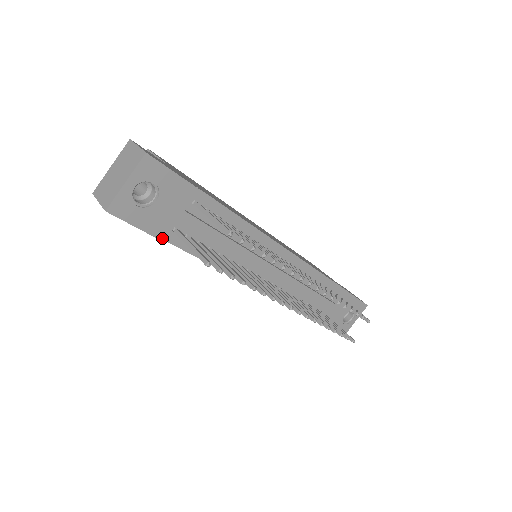
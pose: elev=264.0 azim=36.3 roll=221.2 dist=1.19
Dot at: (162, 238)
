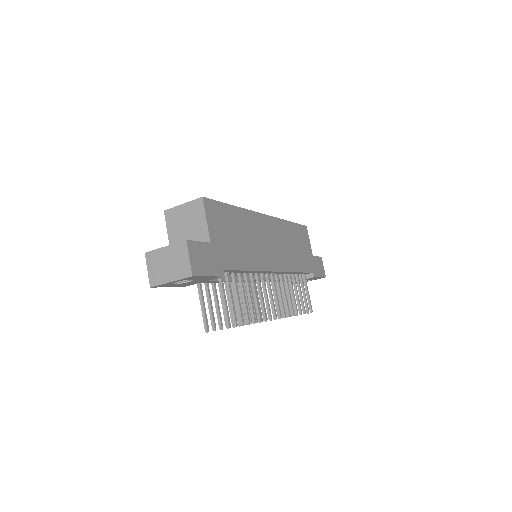
Dot at: (185, 286)
